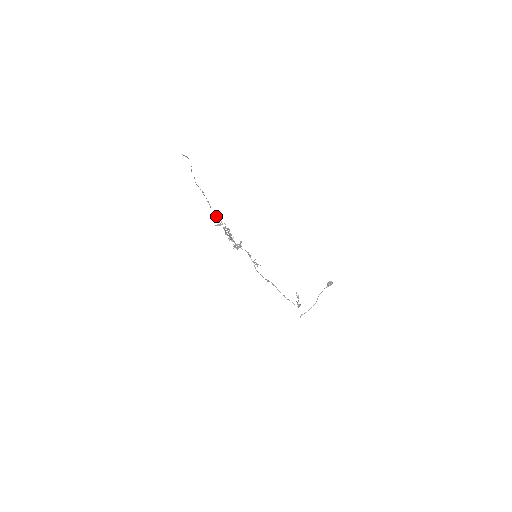
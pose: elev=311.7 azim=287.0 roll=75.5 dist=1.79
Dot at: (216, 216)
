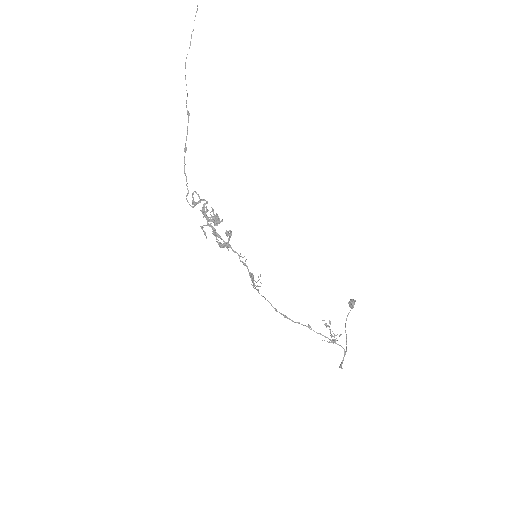
Dot at: (186, 196)
